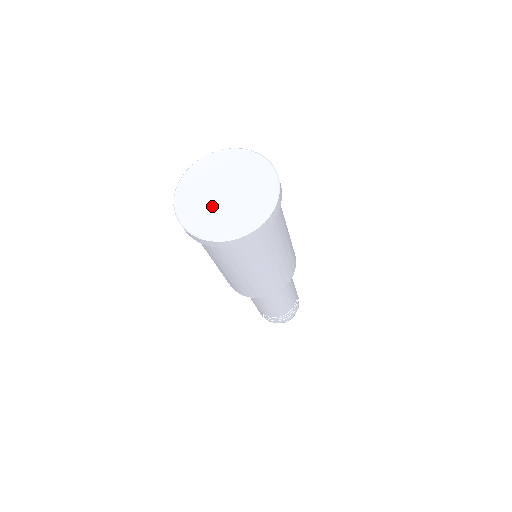
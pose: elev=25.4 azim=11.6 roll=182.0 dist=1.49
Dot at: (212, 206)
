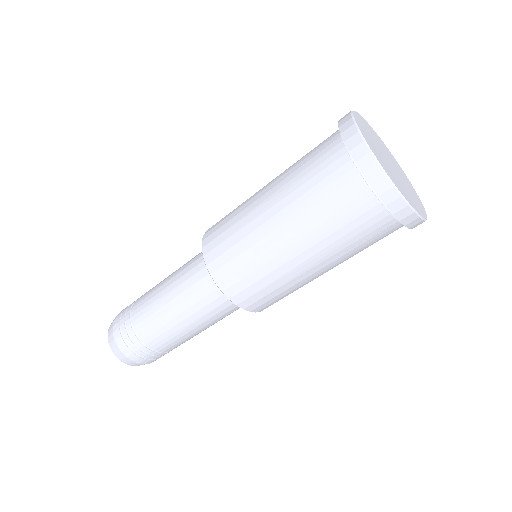
Dot at: (378, 147)
